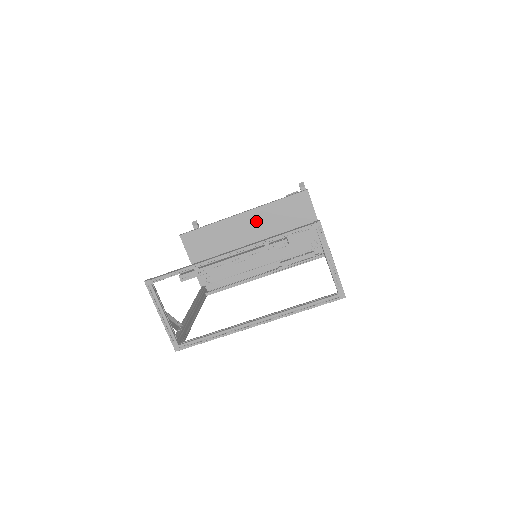
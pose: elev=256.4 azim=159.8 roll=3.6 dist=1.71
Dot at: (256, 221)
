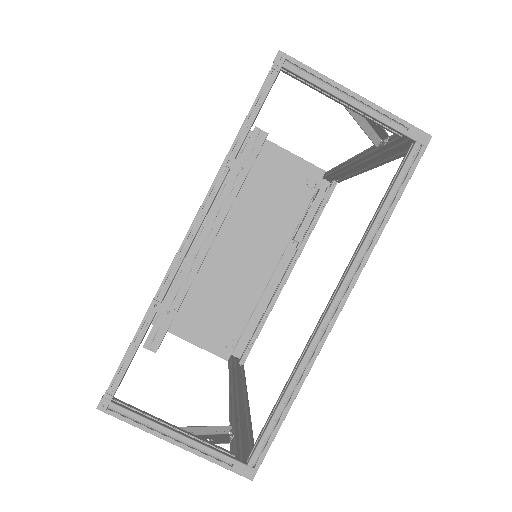
Dot at: occluded
